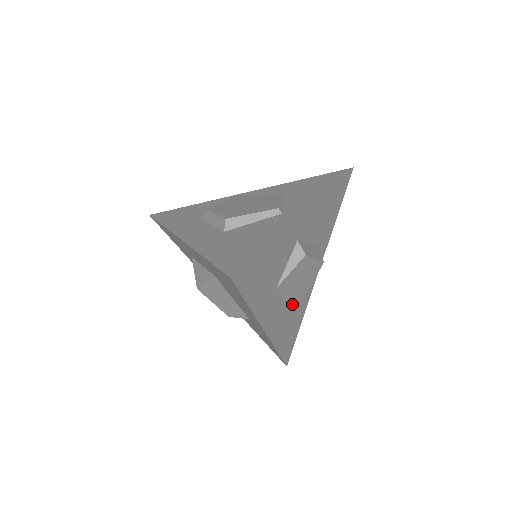
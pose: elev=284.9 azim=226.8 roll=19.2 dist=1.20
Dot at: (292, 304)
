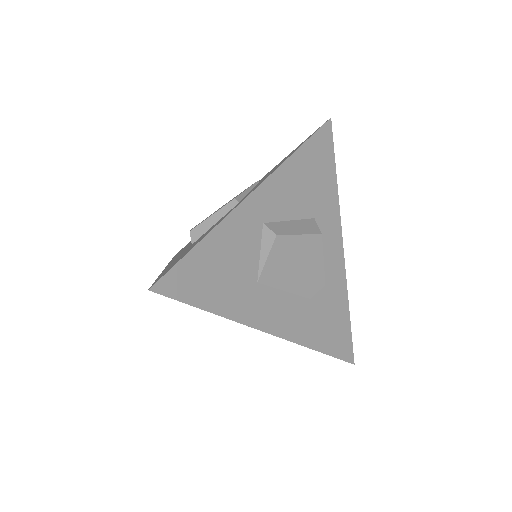
Dot at: (307, 293)
